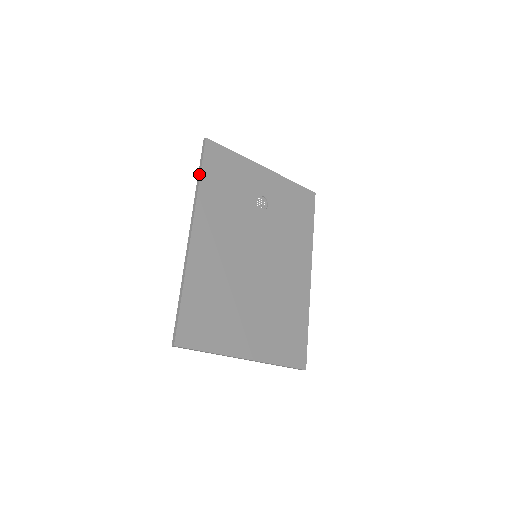
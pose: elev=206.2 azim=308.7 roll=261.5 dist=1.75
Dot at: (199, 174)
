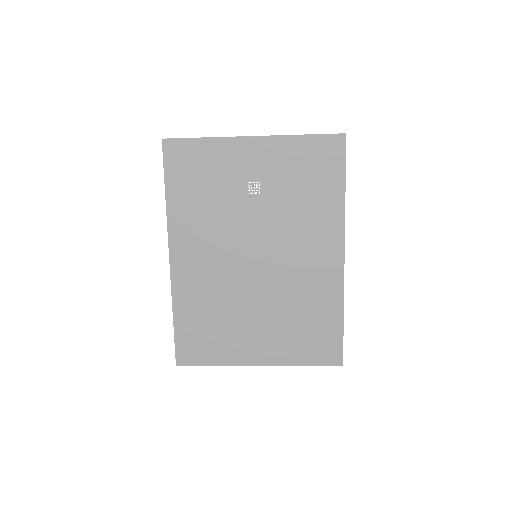
Dot at: (165, 188)
